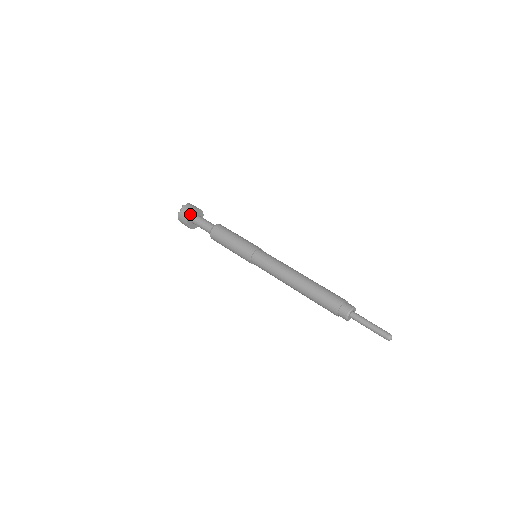
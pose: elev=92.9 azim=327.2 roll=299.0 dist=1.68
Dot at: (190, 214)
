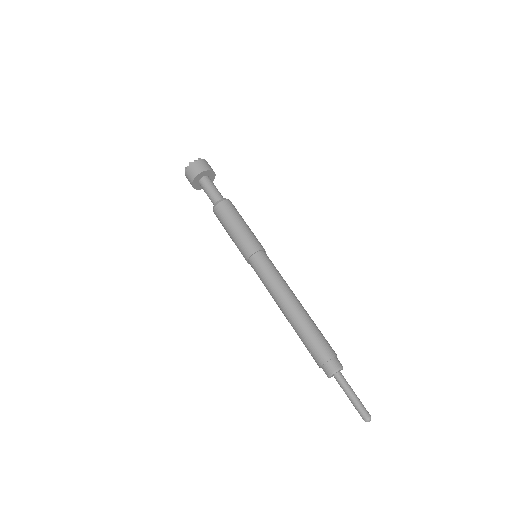
Dot at: (204, 171)
